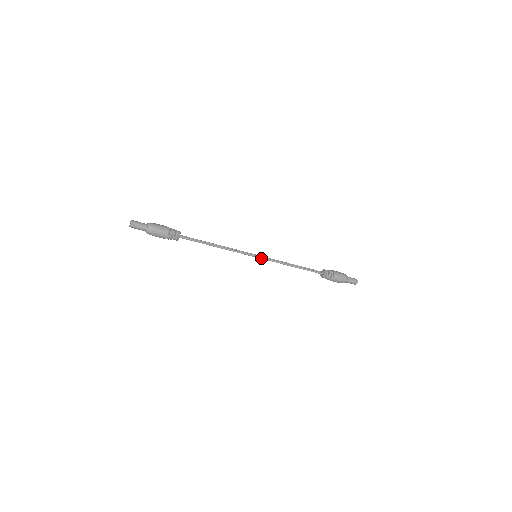
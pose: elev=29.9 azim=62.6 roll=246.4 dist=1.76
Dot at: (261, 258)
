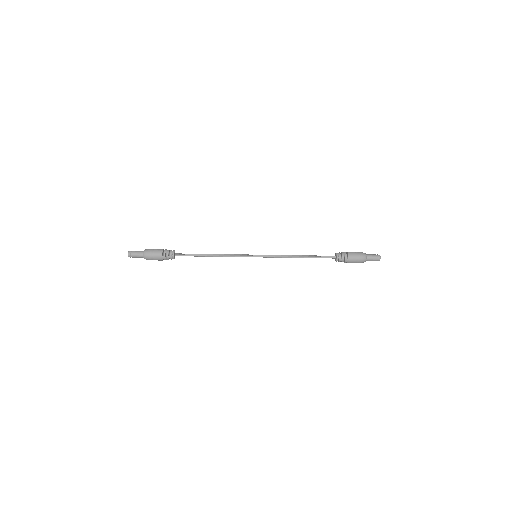
Dot at: occluded
